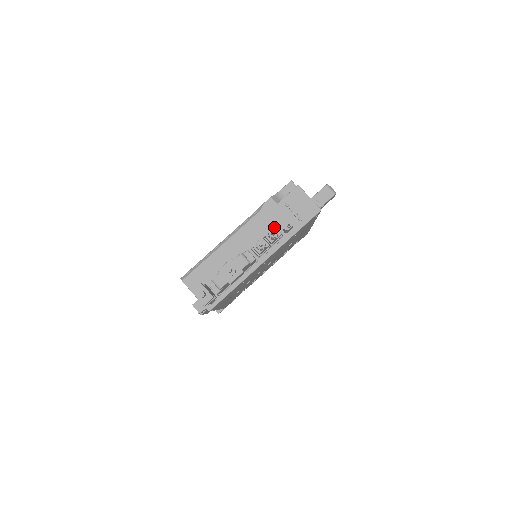
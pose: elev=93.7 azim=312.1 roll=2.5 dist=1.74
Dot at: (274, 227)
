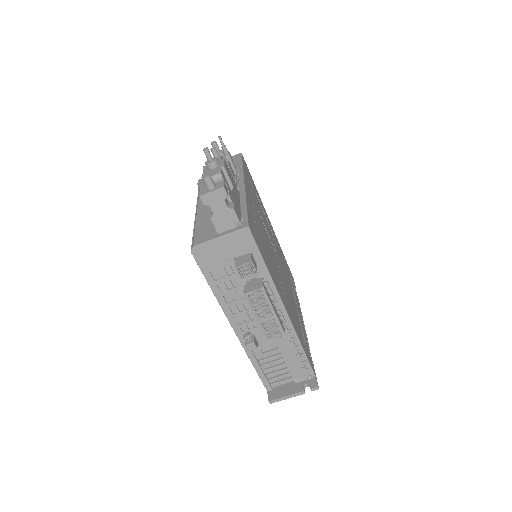
Dot at: occluded
